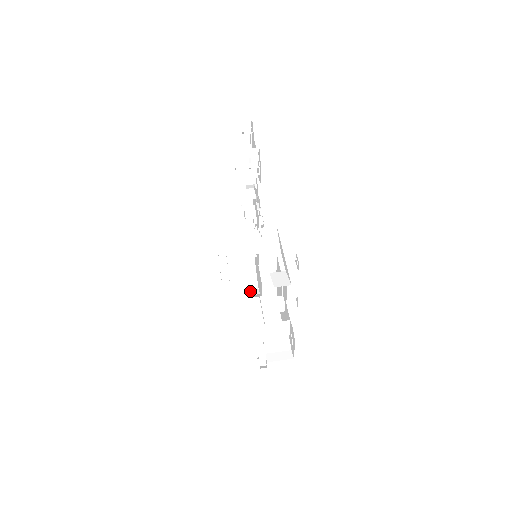
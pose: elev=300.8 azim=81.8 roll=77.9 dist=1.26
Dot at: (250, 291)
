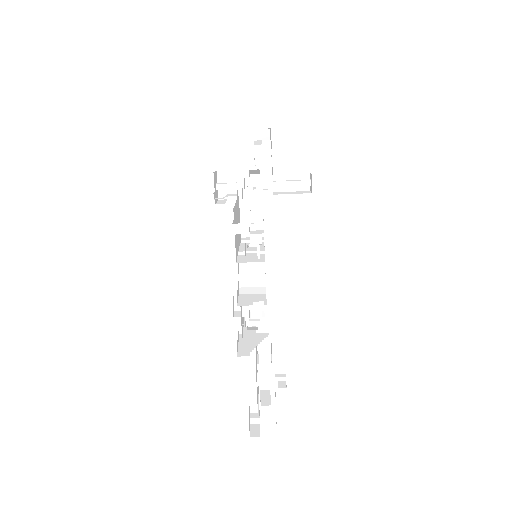
Dot at: occluded
